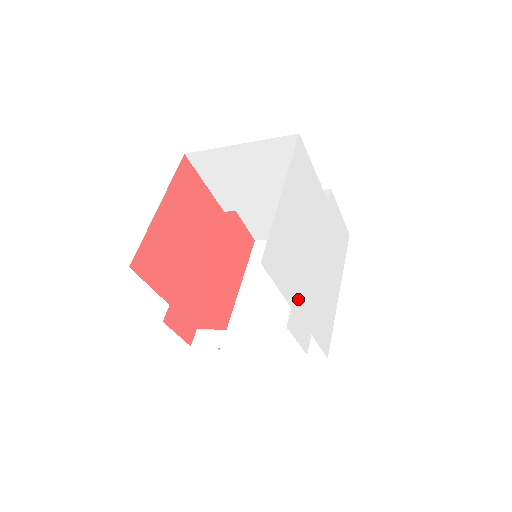
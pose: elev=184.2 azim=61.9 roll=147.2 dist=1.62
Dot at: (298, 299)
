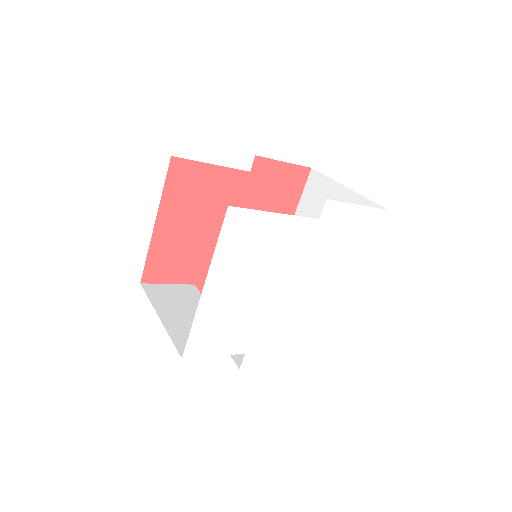
Dot at: (258, 341)
